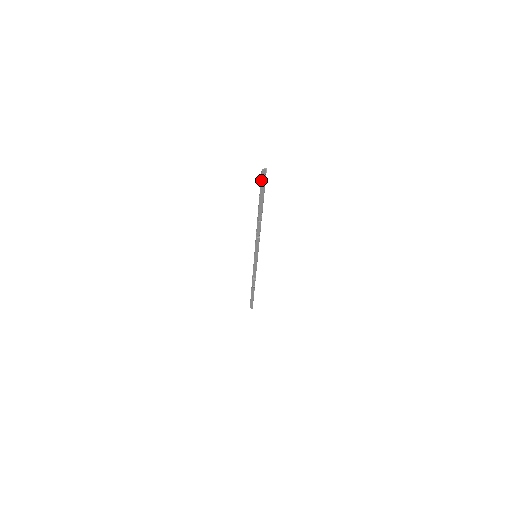
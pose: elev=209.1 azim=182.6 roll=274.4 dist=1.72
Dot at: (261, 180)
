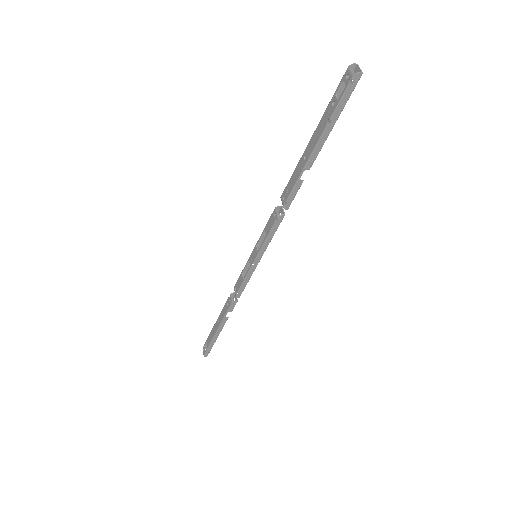
Dot at: (349, 82)
